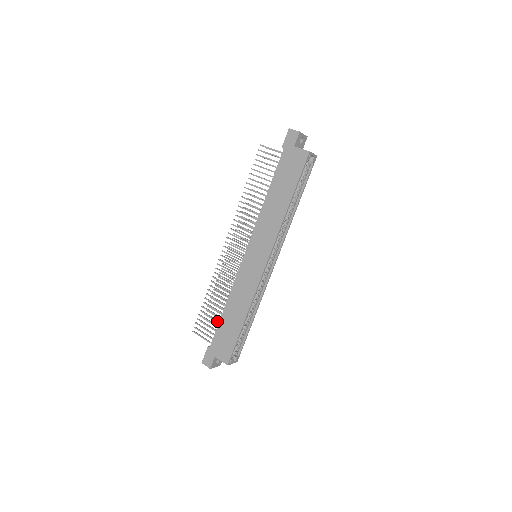
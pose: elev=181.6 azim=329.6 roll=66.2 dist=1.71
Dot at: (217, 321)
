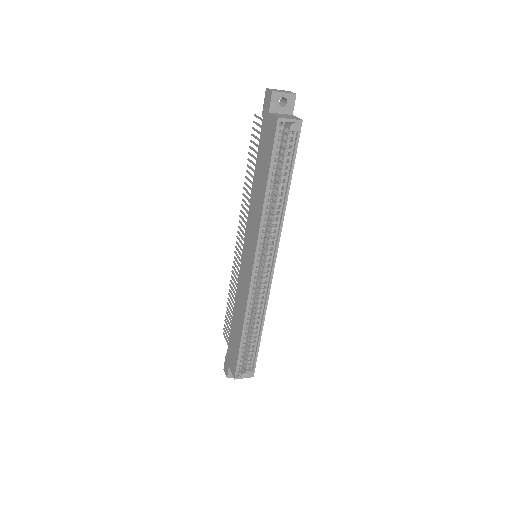
Dot at: occluded
